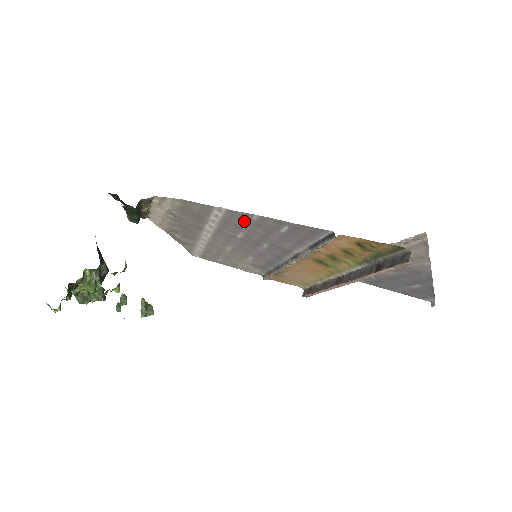
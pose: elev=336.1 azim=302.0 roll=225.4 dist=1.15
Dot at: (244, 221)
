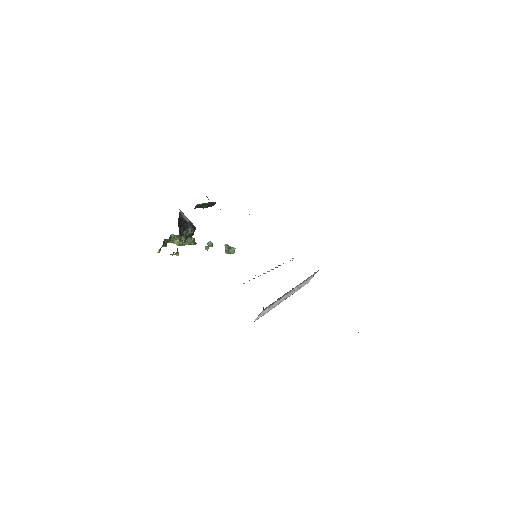
Dot at: occluded
